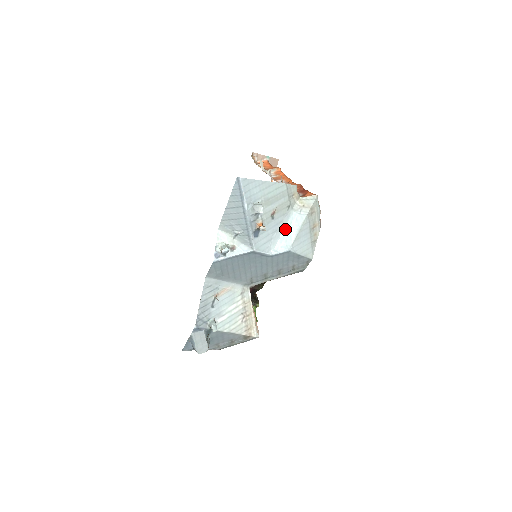
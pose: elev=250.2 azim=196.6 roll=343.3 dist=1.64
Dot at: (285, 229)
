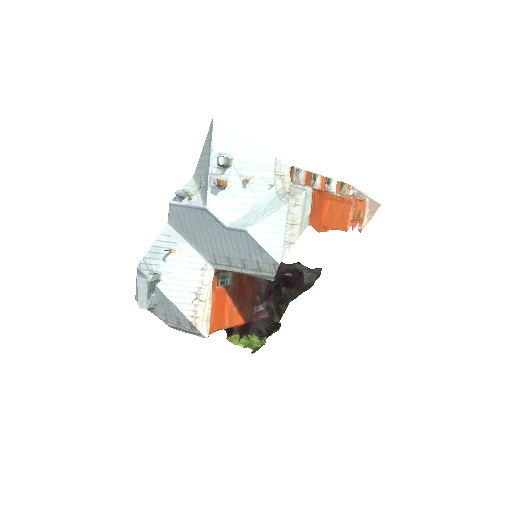
Dot at: (256, 208)
